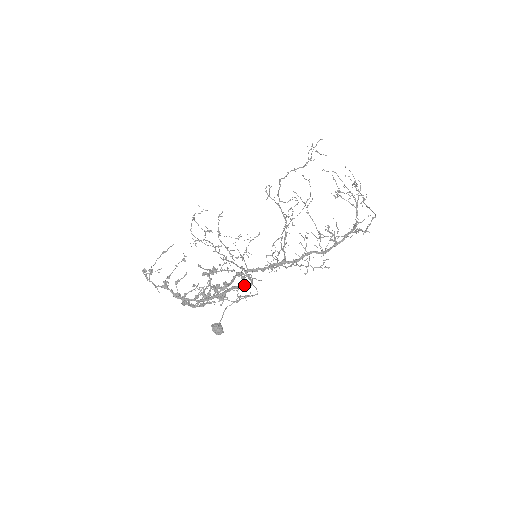
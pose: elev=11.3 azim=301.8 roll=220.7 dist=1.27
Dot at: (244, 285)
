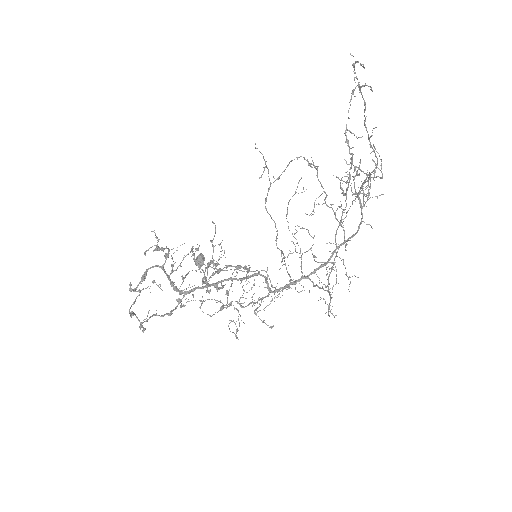
Dot at: (253, 276)
